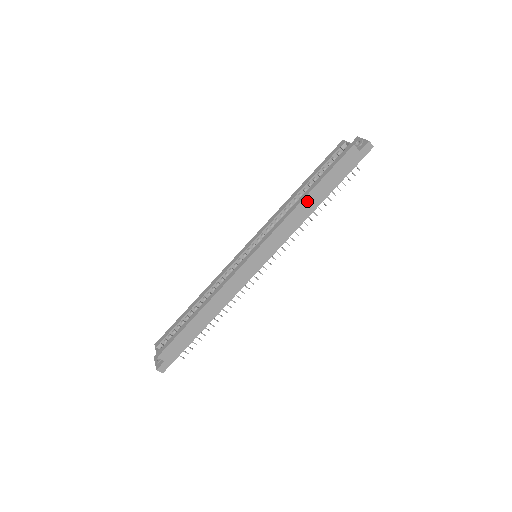
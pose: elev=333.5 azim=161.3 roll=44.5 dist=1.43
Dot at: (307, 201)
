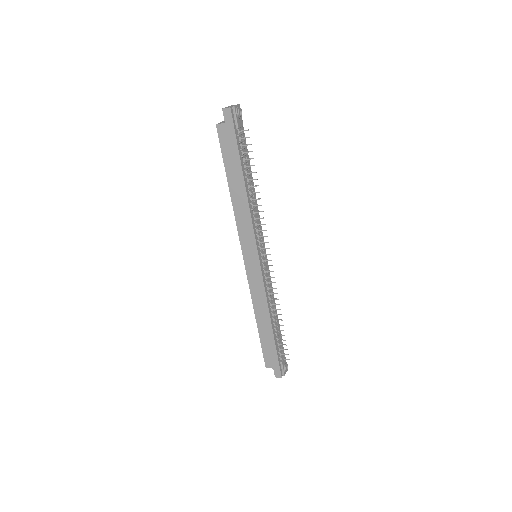
Dot at: (234, 193)
